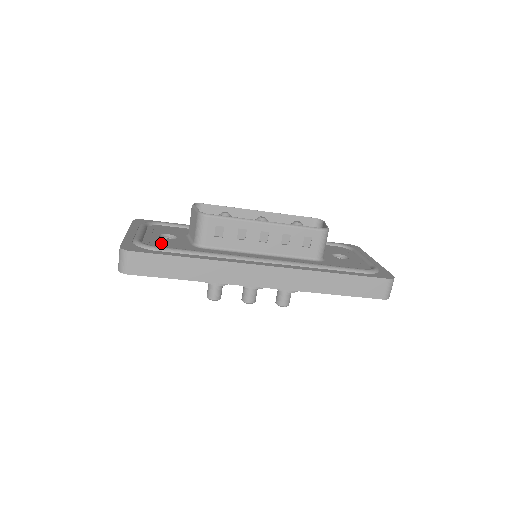
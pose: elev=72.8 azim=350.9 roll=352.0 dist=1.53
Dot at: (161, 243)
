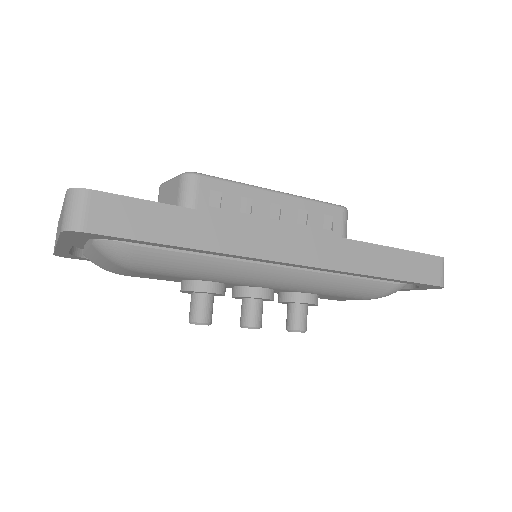
Dot at: occluded
